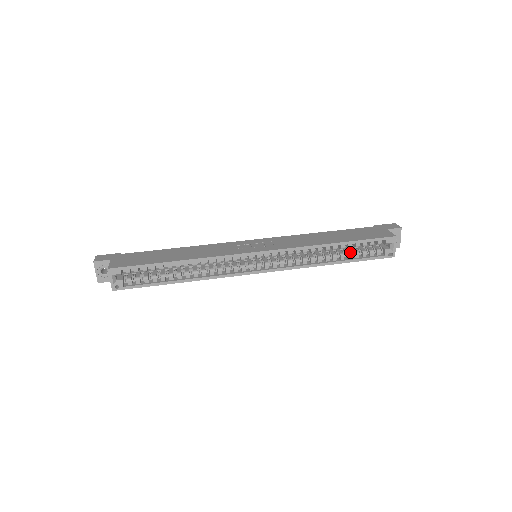
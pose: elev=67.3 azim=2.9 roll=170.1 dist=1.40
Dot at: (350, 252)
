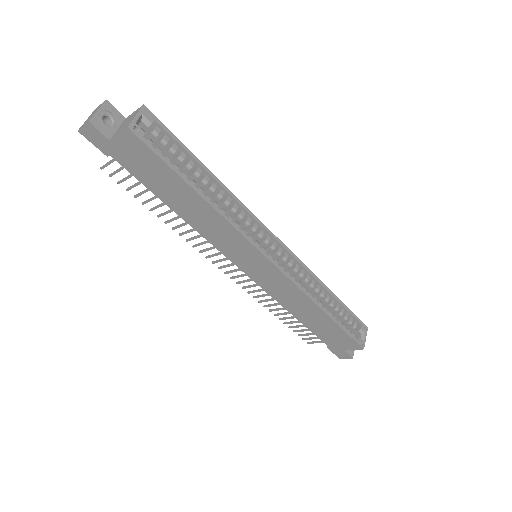
Dot at: occluded
